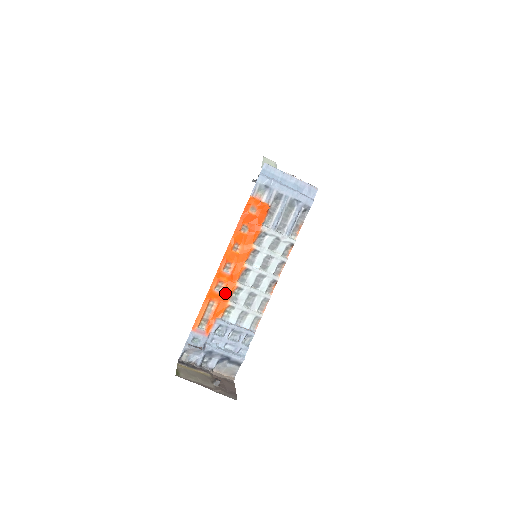
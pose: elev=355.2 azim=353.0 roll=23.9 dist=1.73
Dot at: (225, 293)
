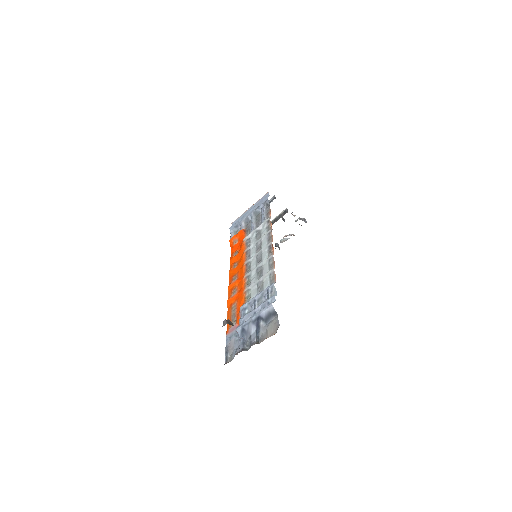
Dot at: (240, 291)
